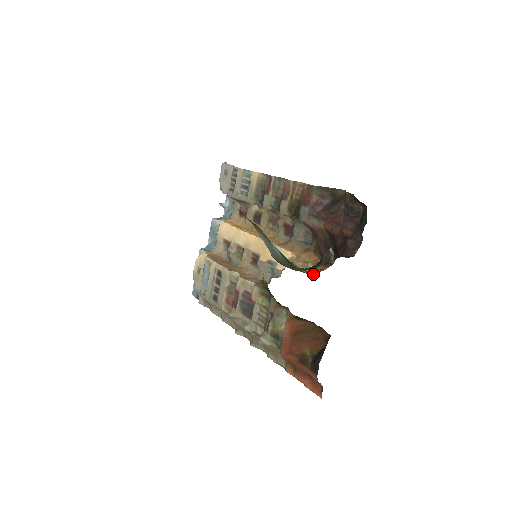
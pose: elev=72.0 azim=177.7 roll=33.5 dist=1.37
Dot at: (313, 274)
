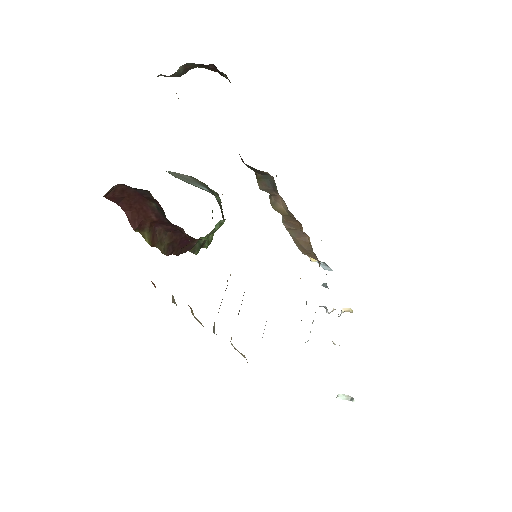
Dot at: occluded
